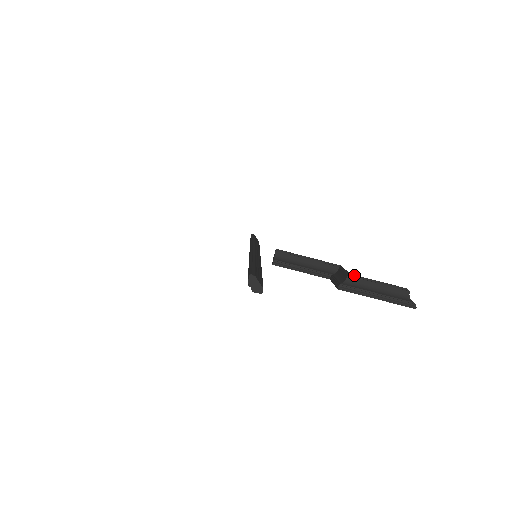
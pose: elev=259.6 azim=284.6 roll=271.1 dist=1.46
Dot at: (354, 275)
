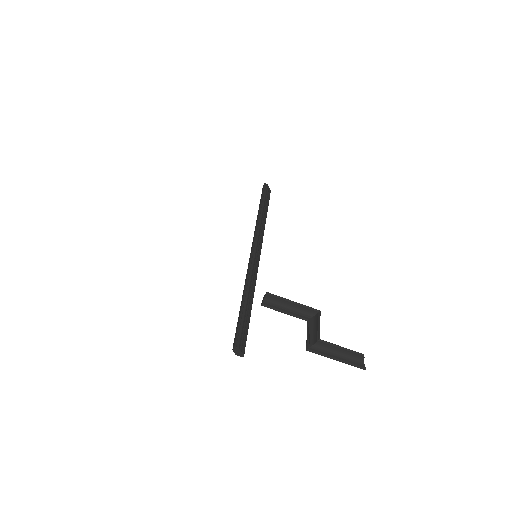
Dot at: (323, 341)
